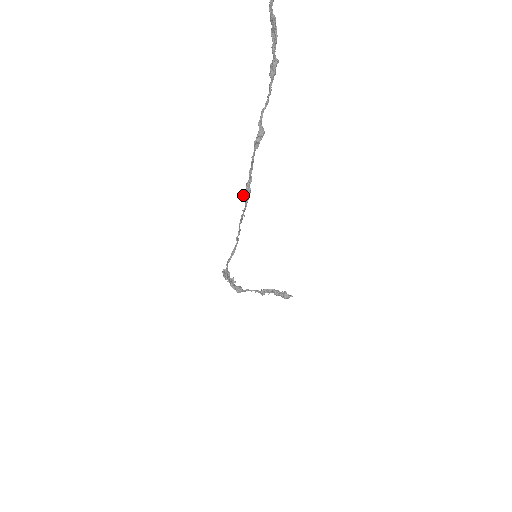
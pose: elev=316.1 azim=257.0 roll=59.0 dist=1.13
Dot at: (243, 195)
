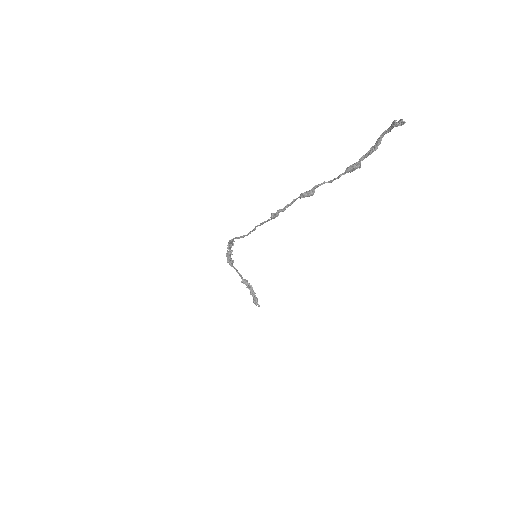
Dot at: (272, 213)
